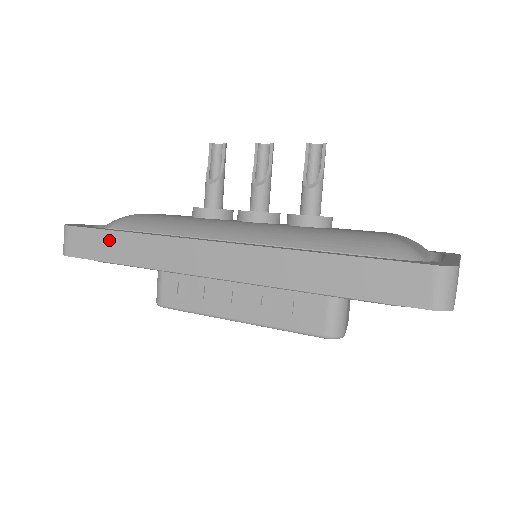
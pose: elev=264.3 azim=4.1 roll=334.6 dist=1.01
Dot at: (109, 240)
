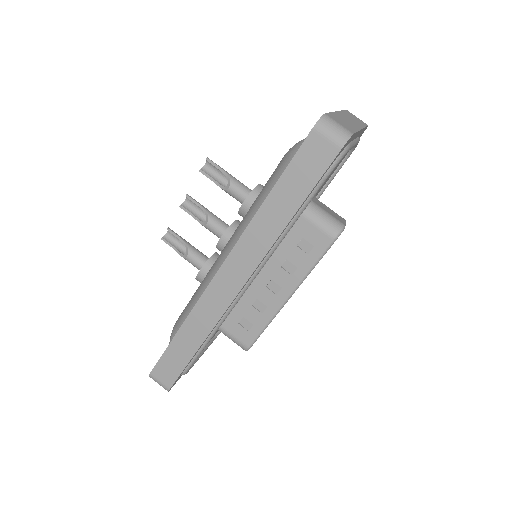
Dot at: (176, 349)
